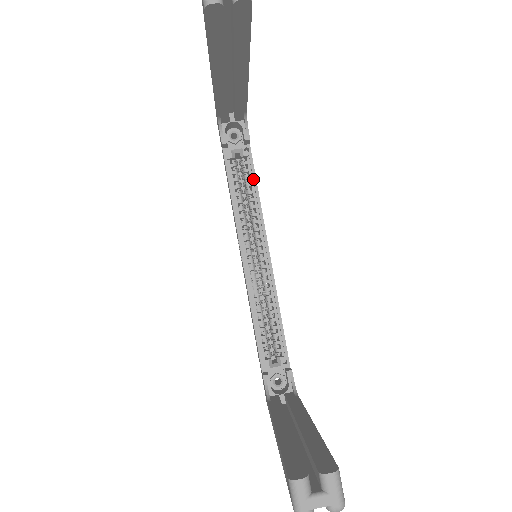
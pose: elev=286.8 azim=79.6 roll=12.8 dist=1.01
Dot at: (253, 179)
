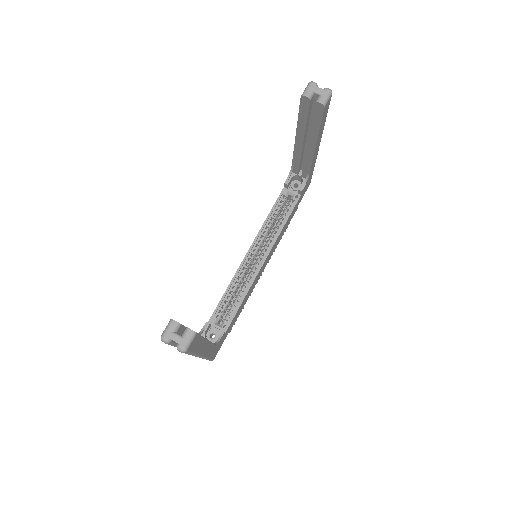
Dot at: (288, 215)
